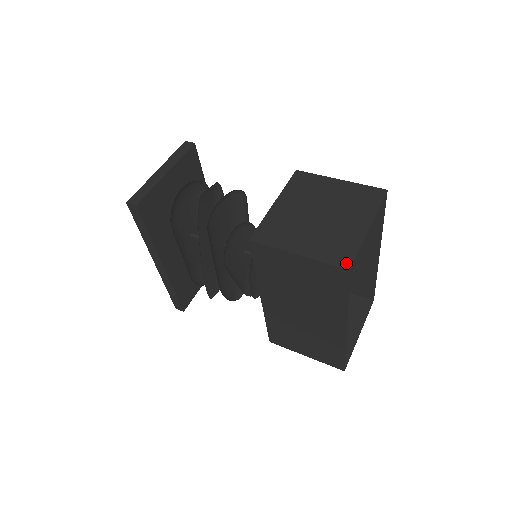
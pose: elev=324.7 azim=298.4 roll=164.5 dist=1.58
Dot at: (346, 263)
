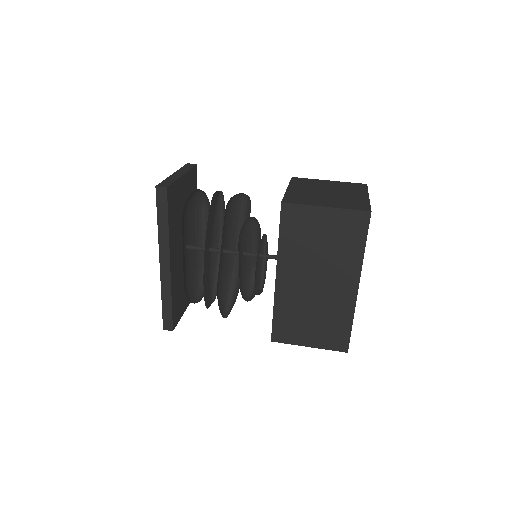
Dot at: (366, 209)
